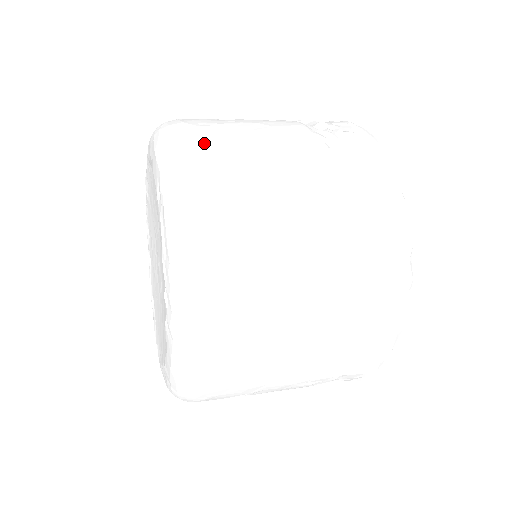
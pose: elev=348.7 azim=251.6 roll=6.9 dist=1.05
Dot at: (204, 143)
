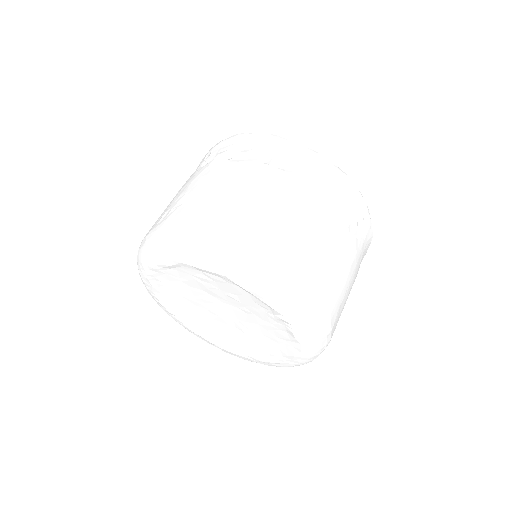
Dot at: (223, 226)
